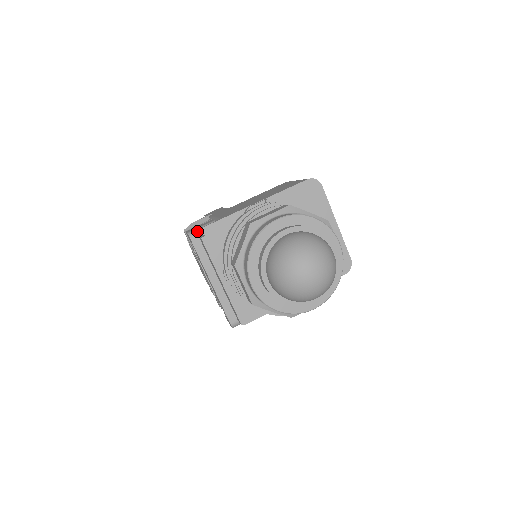
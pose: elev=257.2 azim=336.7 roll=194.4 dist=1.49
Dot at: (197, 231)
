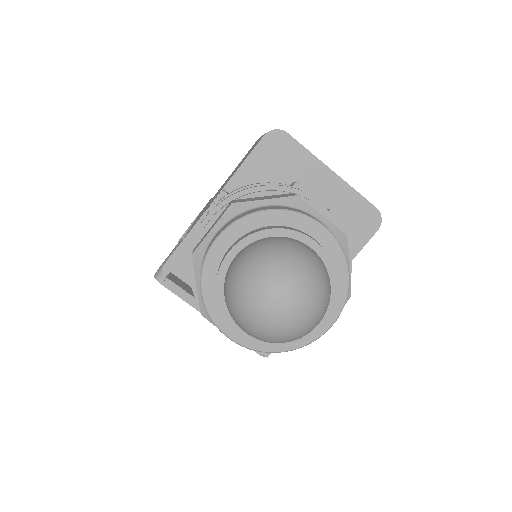
Dot at: occluded
